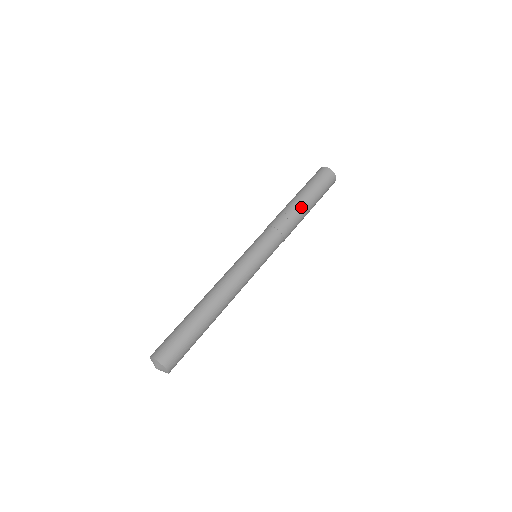
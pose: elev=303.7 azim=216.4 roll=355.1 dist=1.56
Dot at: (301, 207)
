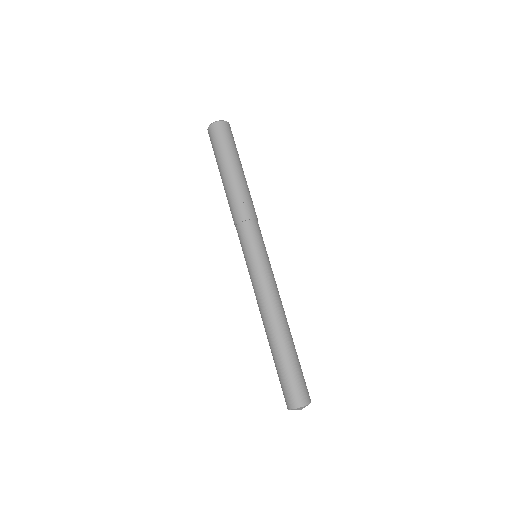
Dot at: (239, 181)
